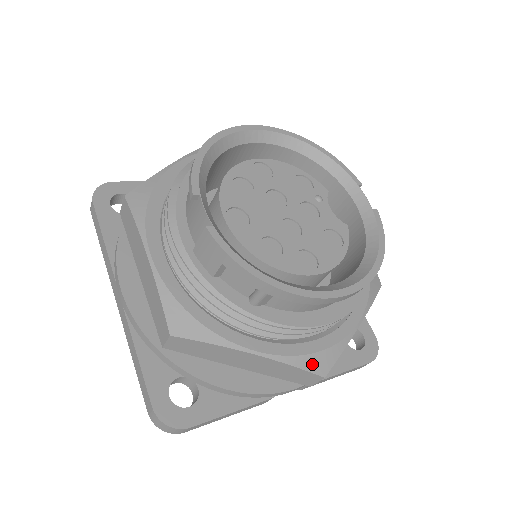
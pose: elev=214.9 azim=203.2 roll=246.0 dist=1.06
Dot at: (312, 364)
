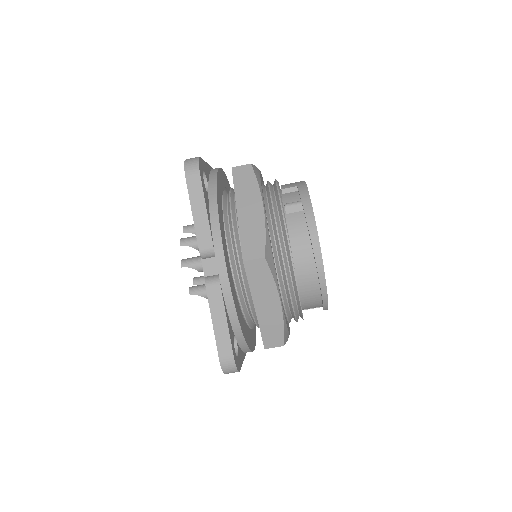
Dot at: (268, 248)
